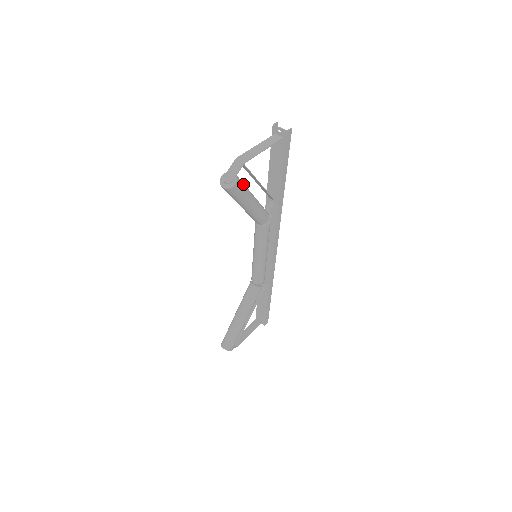
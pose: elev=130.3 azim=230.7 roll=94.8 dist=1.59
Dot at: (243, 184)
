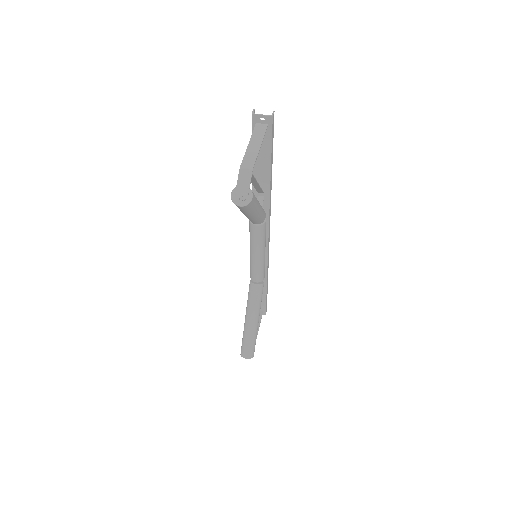
Dot at: occluded
